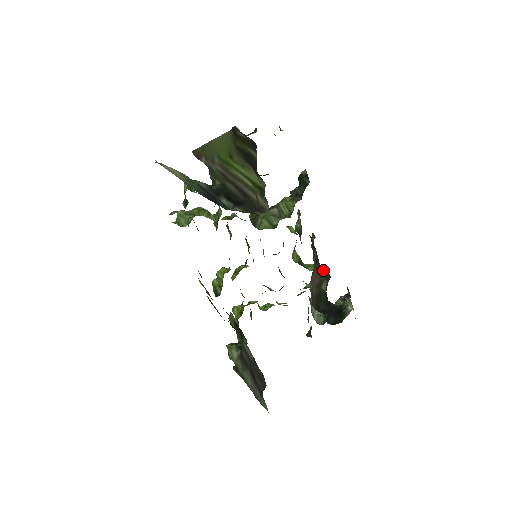
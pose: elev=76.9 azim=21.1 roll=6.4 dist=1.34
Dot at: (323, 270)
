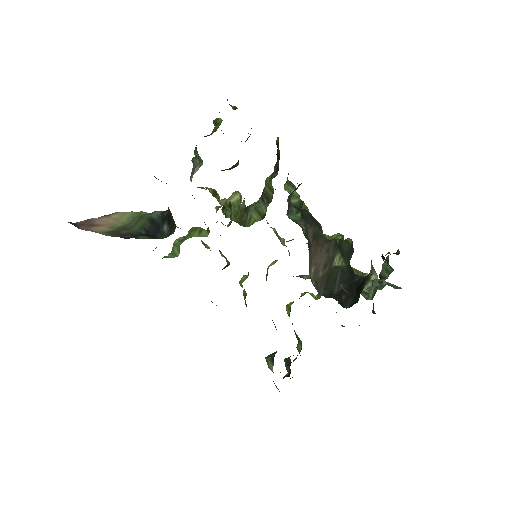
Dot at: (332, 242)
